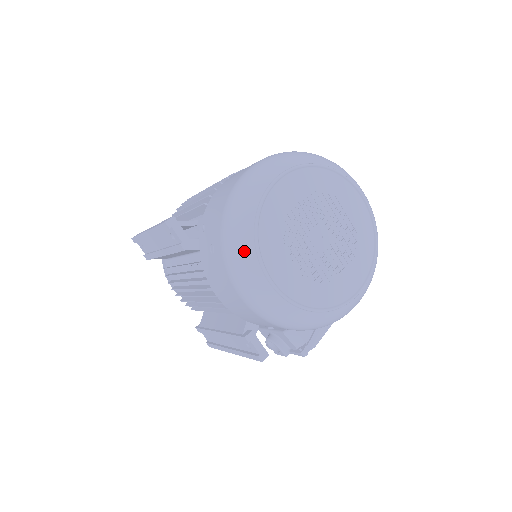
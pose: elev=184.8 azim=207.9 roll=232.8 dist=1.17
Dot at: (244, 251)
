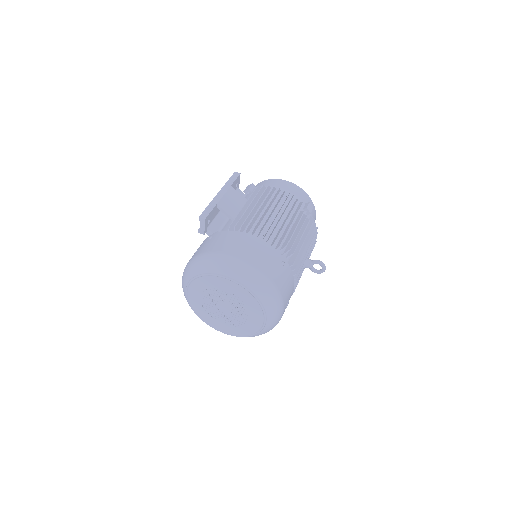
Dot at: (187, 275)
